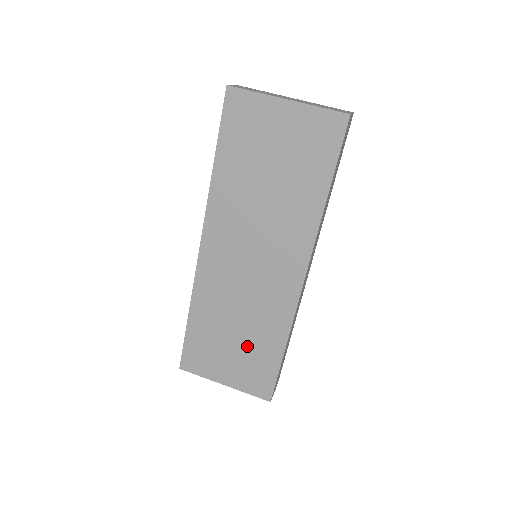
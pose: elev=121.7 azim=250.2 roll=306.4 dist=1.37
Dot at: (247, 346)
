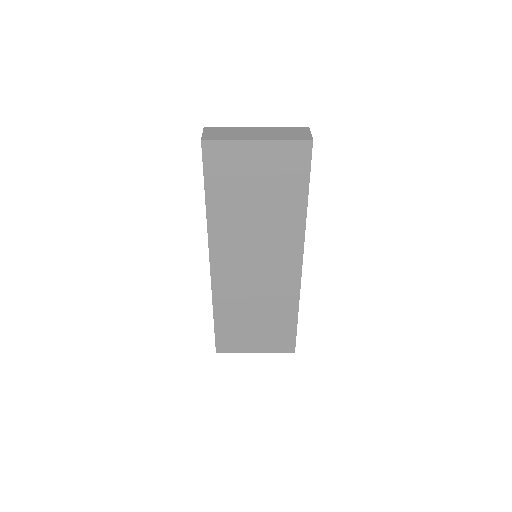
Dot at: (267, 322)
